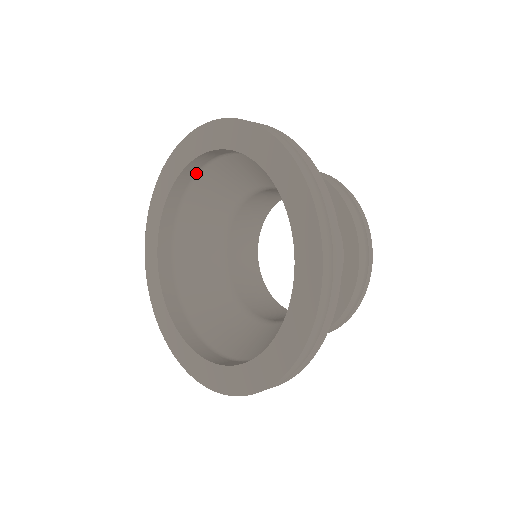
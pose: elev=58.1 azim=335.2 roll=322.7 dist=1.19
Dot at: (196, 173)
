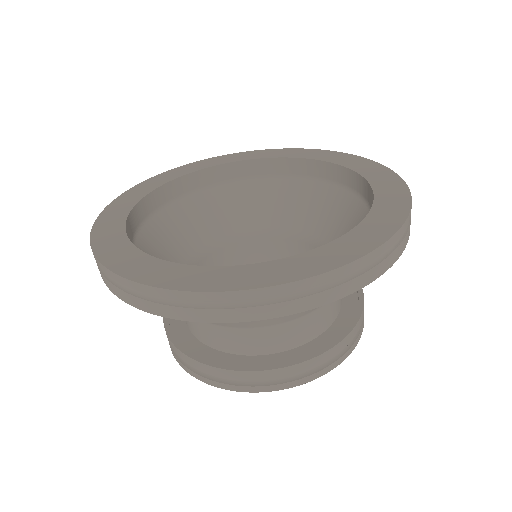
Dot at: (289, 174)
